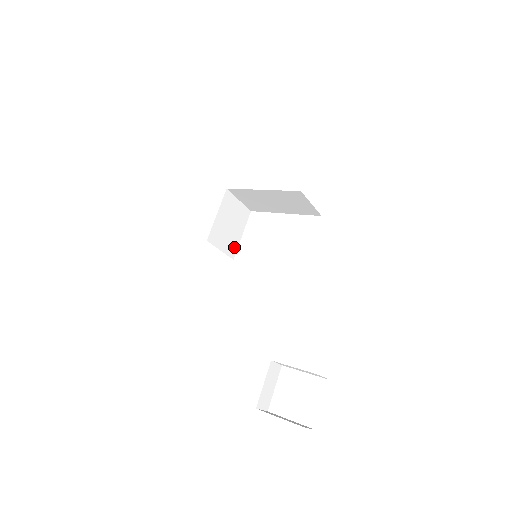
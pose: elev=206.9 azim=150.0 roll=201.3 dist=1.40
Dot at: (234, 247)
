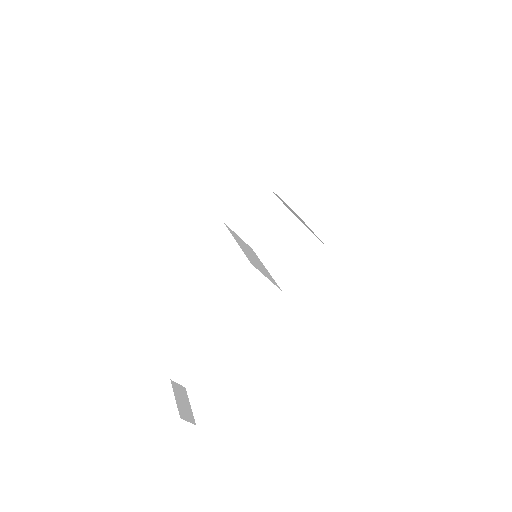
Dot at: (257, 238)
